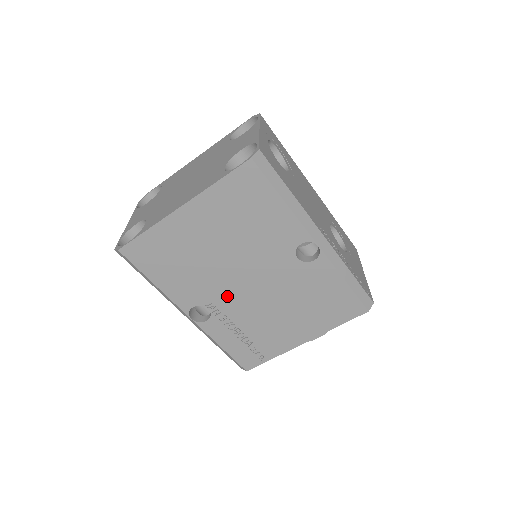
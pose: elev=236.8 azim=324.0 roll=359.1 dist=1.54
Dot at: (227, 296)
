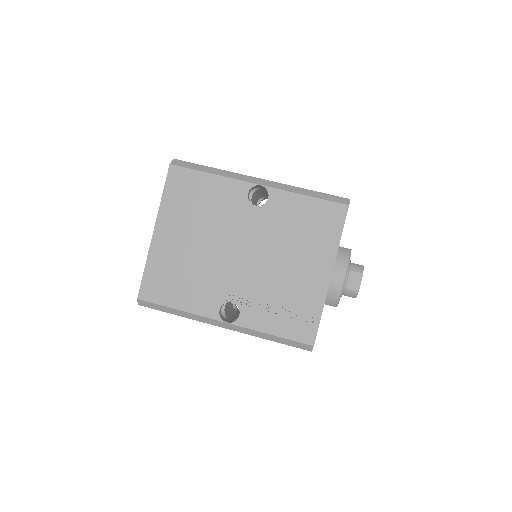
Dot at: (236, 279)
